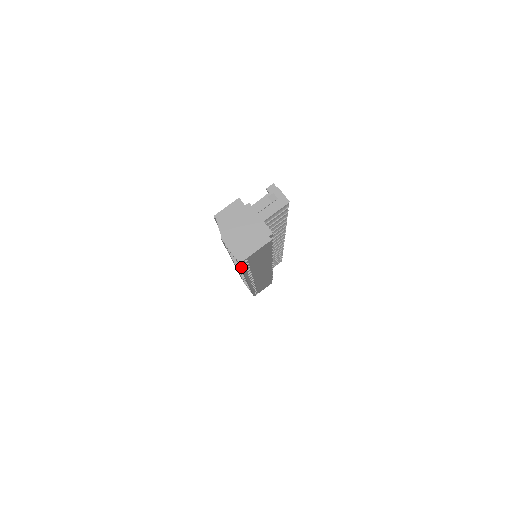
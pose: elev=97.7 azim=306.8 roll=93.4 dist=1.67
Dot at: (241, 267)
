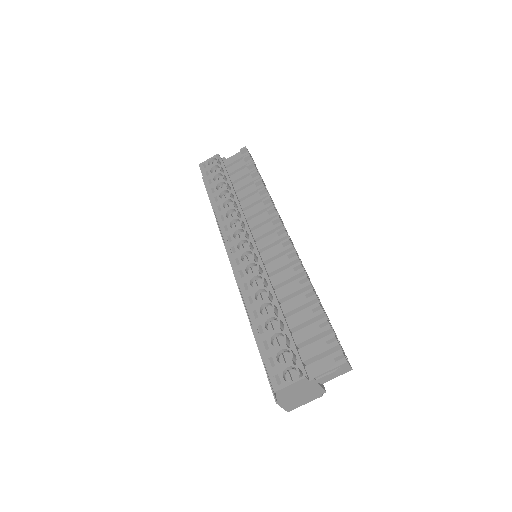
Dot at: occluded
